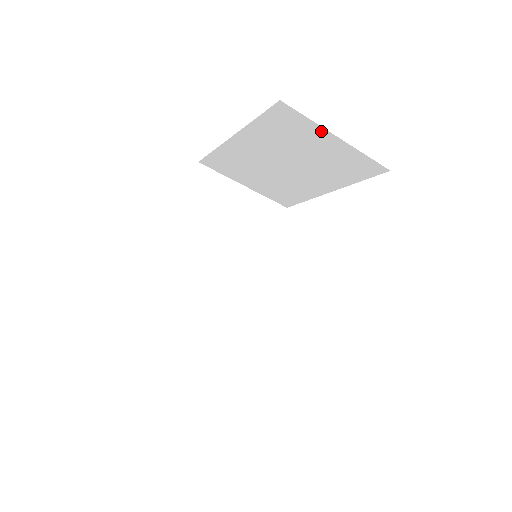
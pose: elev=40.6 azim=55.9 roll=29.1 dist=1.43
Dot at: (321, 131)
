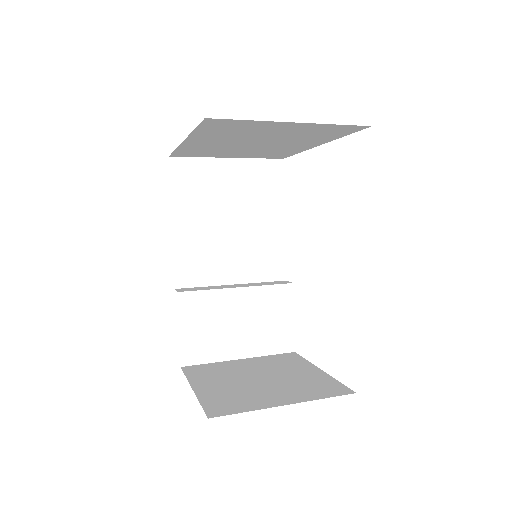
Dot at: (270, 123)
